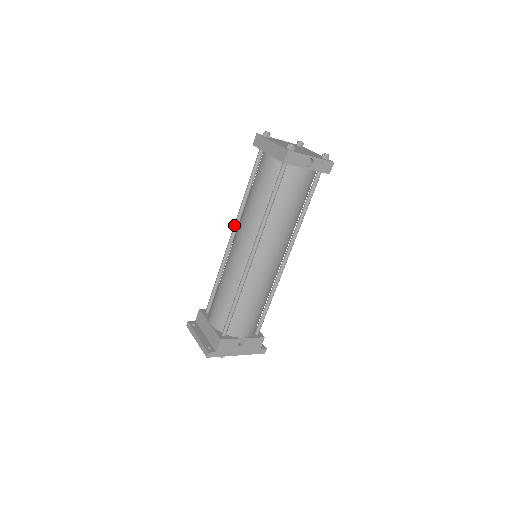
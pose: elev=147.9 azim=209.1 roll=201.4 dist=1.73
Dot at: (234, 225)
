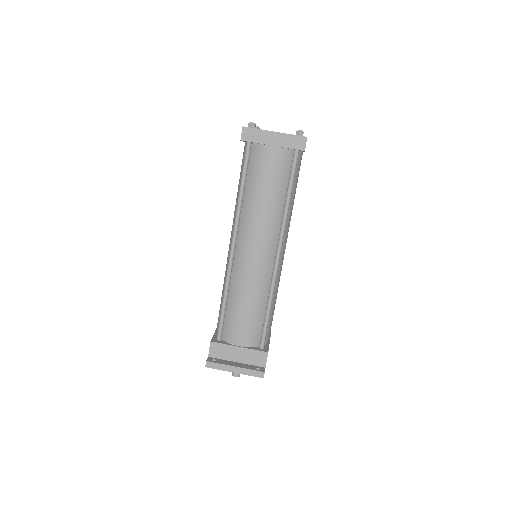
Dot at: (234, 233)
